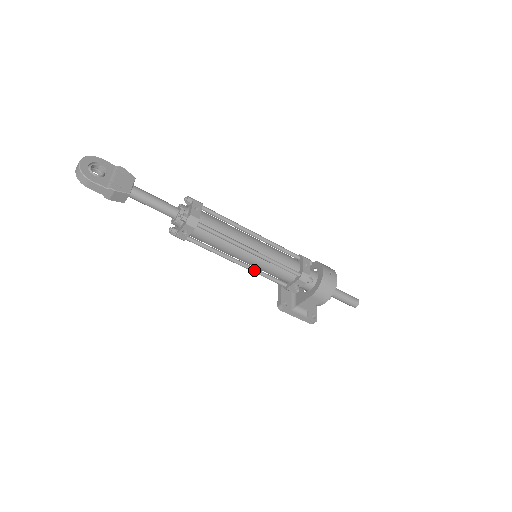
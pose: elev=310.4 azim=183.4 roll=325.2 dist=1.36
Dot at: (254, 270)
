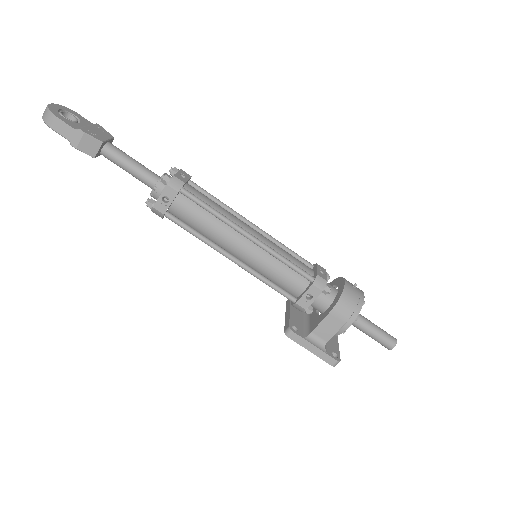
Dot at: (253, 271)
